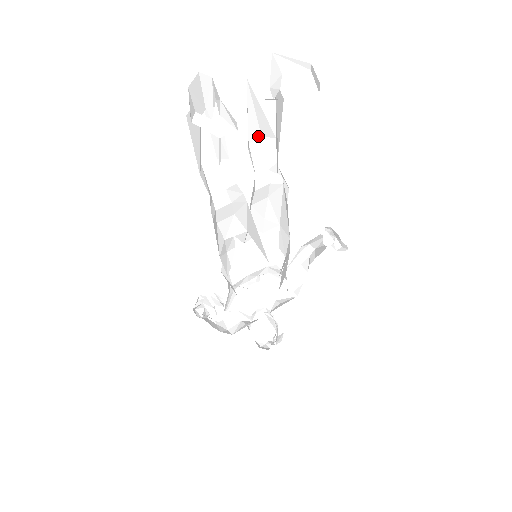
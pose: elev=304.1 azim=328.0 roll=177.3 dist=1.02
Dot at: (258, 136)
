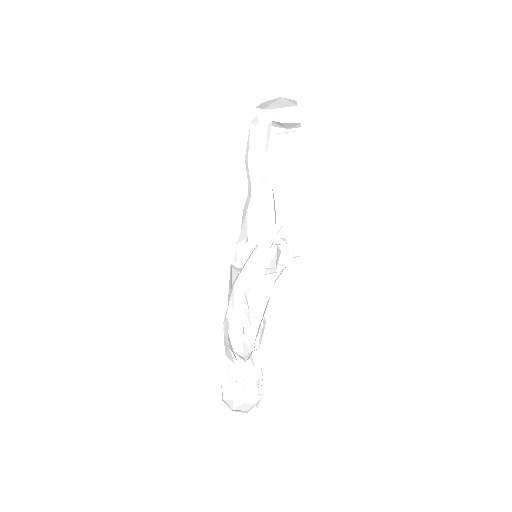
Dot at: occluded
